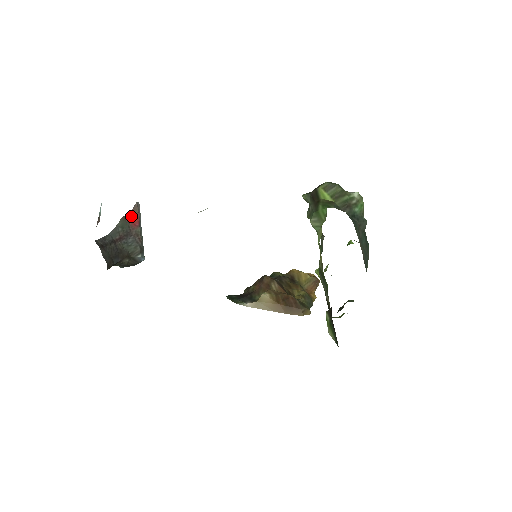
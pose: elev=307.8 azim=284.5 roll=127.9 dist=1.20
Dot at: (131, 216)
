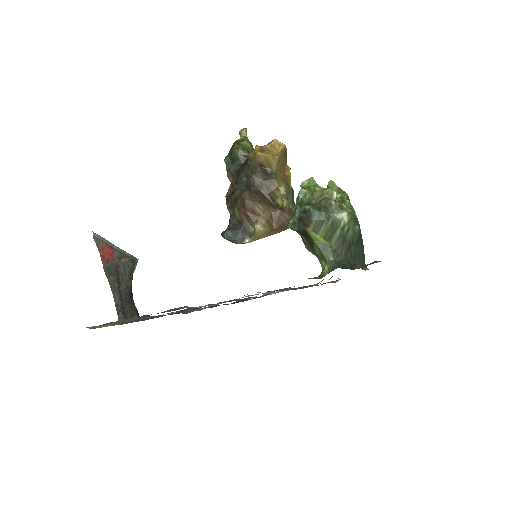
Dot at: (103, 254)
